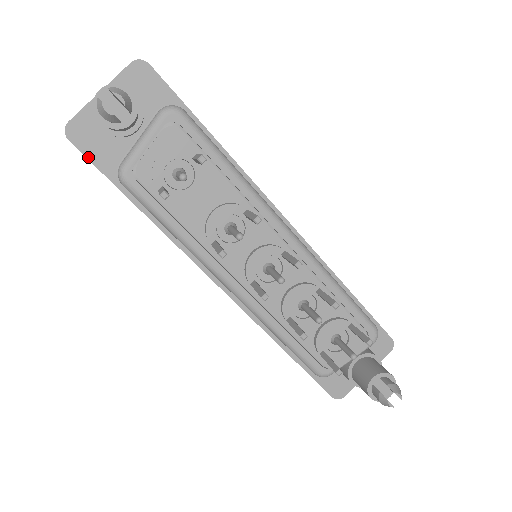
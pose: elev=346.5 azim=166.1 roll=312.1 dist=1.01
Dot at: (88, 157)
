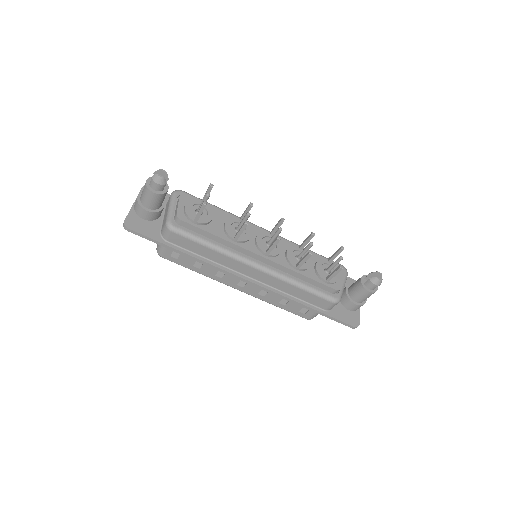
Dot at: (142, 234)
